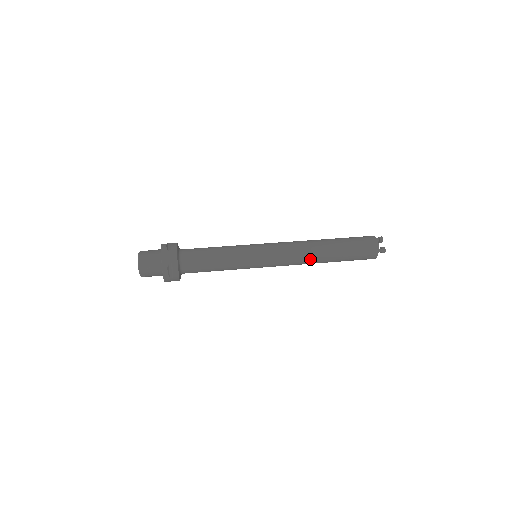
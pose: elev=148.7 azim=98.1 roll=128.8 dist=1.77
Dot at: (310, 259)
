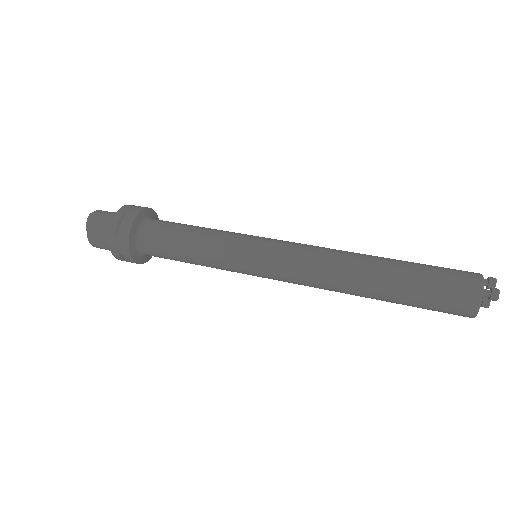
Dot at: (341, 270)
